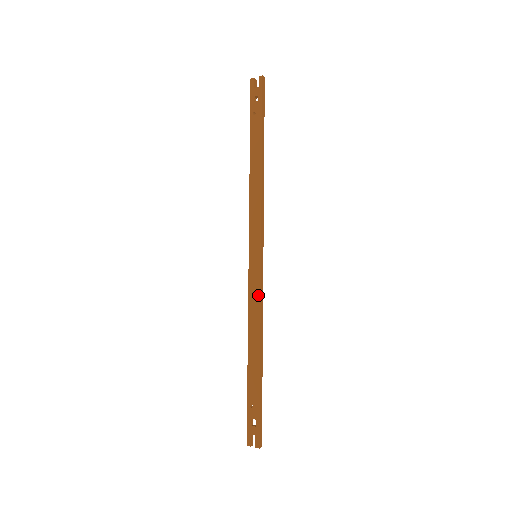
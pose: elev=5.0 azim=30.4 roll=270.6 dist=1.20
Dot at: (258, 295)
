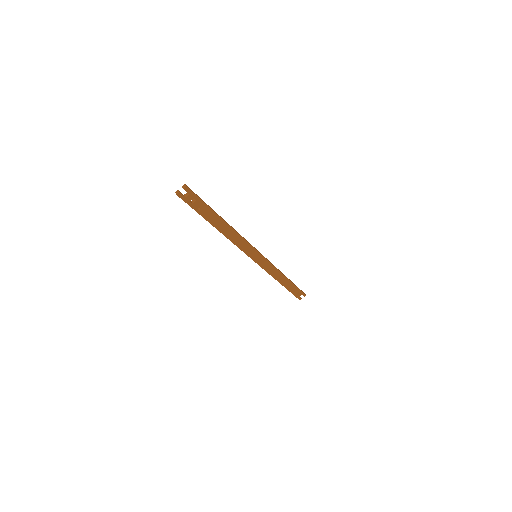
Dot at: (271, 266)
